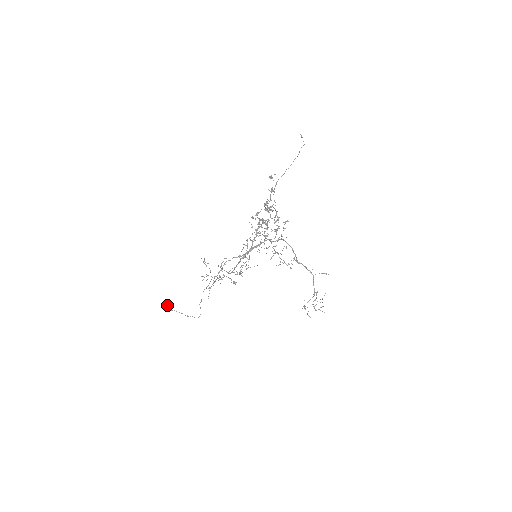
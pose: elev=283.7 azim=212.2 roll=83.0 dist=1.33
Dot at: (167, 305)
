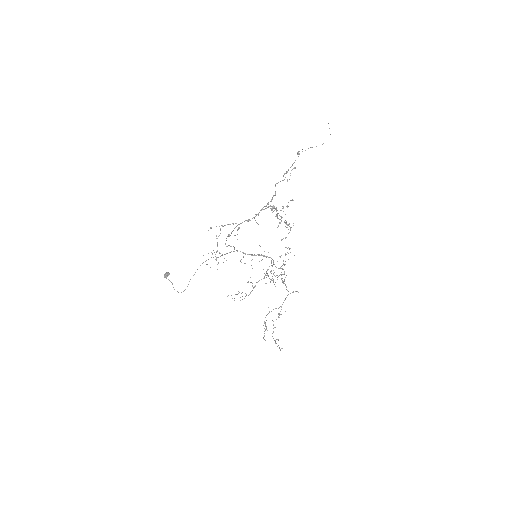
Dot at: (168, 273)
